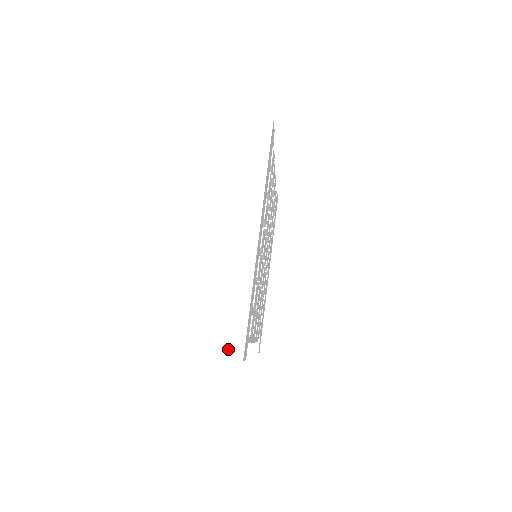
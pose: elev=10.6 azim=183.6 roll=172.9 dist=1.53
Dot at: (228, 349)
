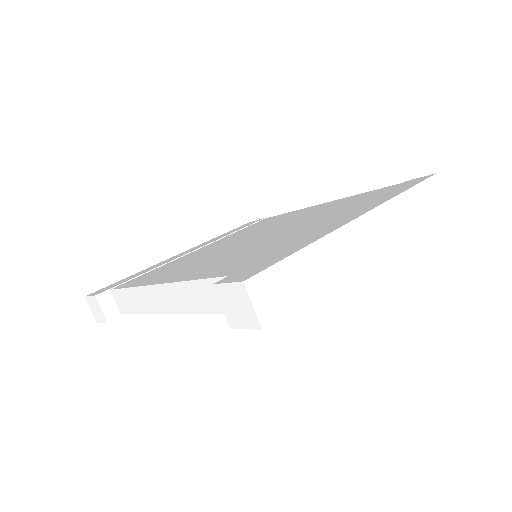
Dot at: (264, 299)
